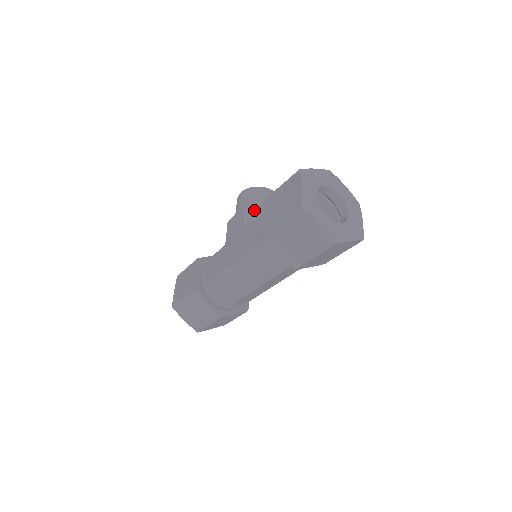
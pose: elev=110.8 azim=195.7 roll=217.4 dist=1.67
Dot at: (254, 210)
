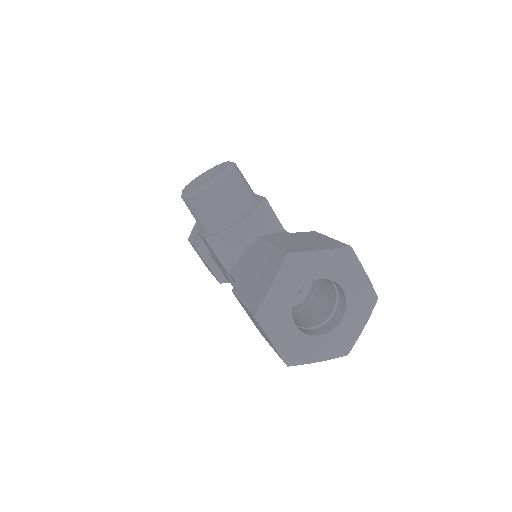
Dot at: (219, 239)
